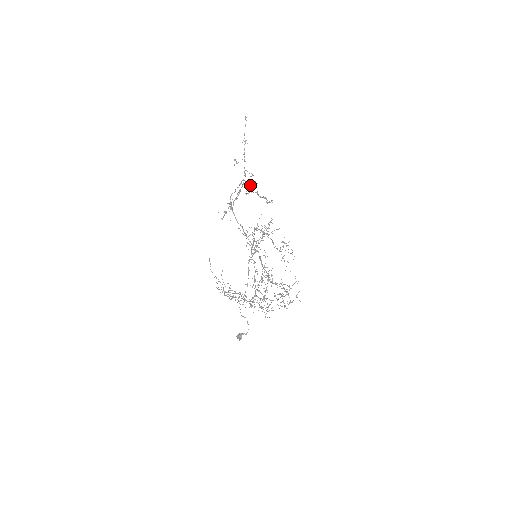
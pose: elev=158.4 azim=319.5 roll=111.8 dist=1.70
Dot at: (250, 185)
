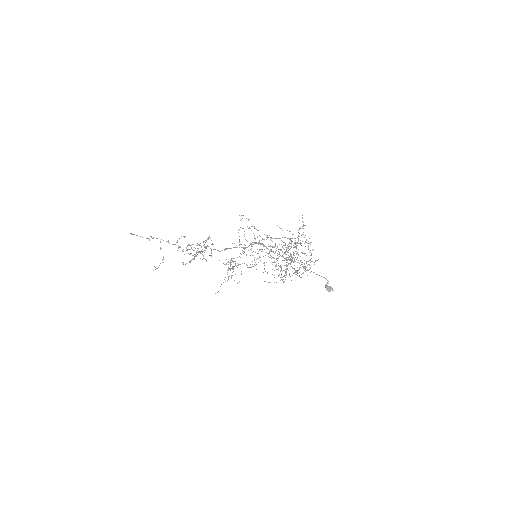
Dot at: (189, 254)
